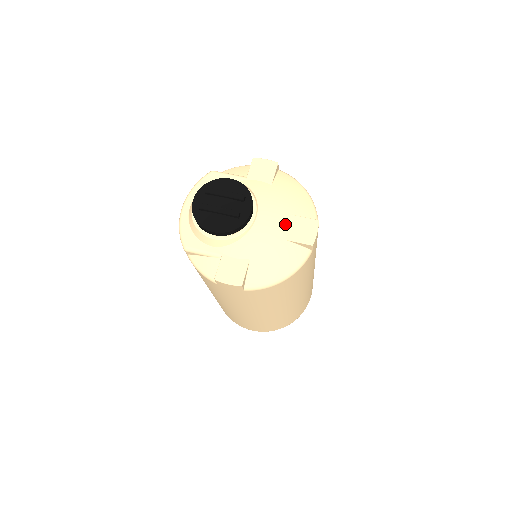
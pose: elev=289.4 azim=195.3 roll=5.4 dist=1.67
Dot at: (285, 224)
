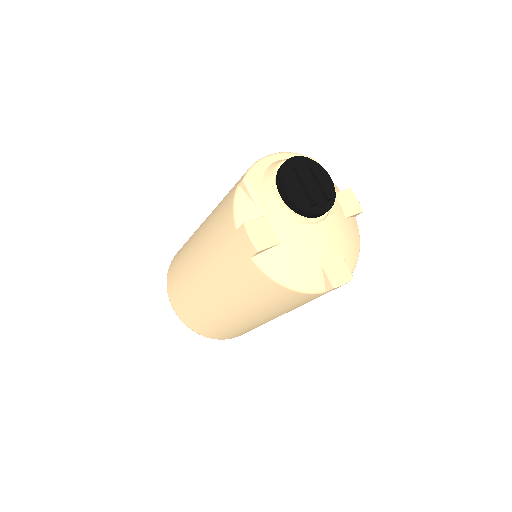
Dot at: (330, 251)
